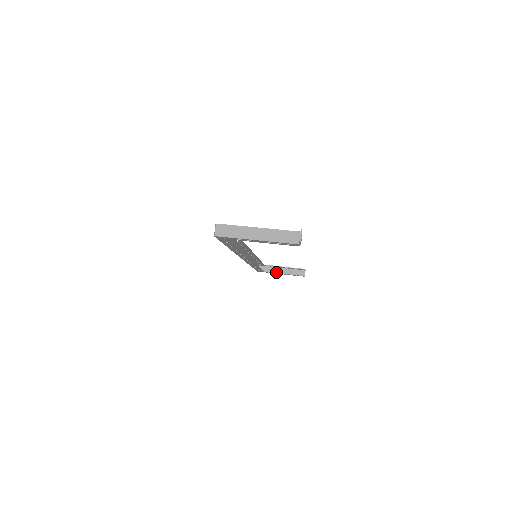
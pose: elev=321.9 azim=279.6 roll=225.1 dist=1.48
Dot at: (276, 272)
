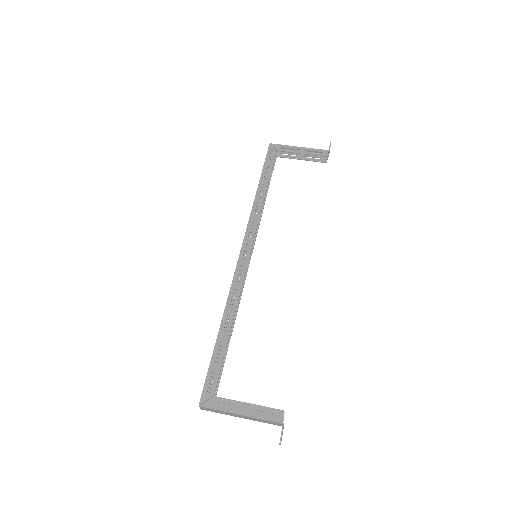
Dot at: (292, 158)
